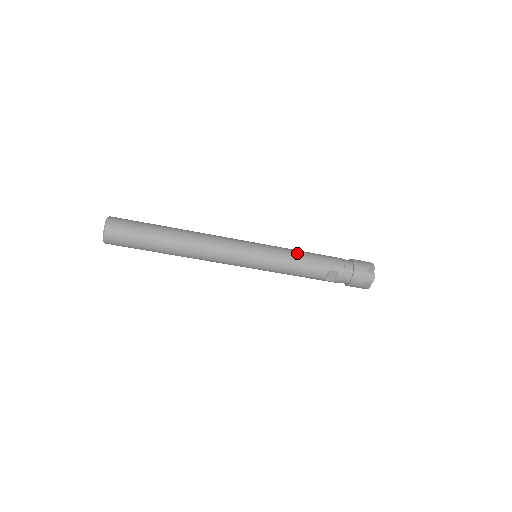
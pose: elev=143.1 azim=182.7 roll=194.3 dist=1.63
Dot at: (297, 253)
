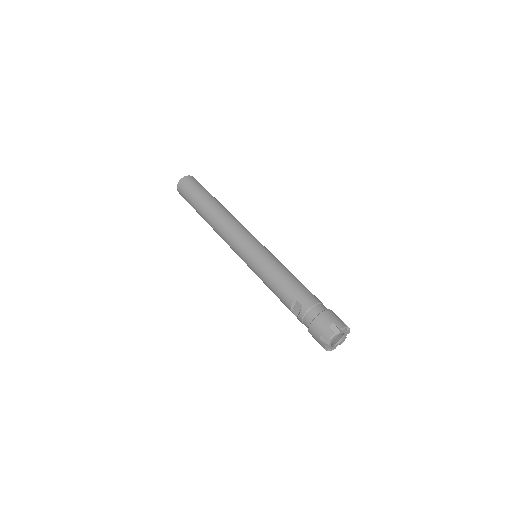
Dot at: (283, 269)
